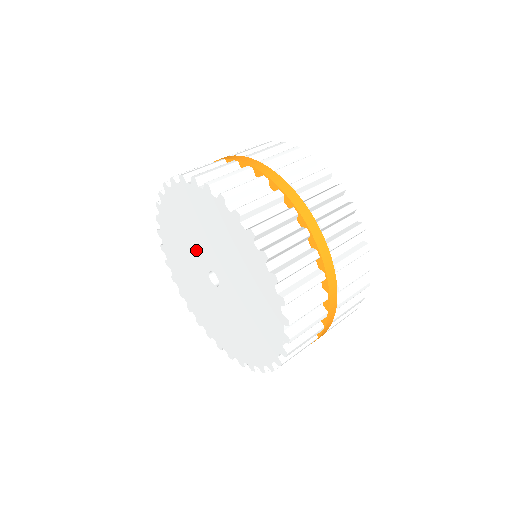
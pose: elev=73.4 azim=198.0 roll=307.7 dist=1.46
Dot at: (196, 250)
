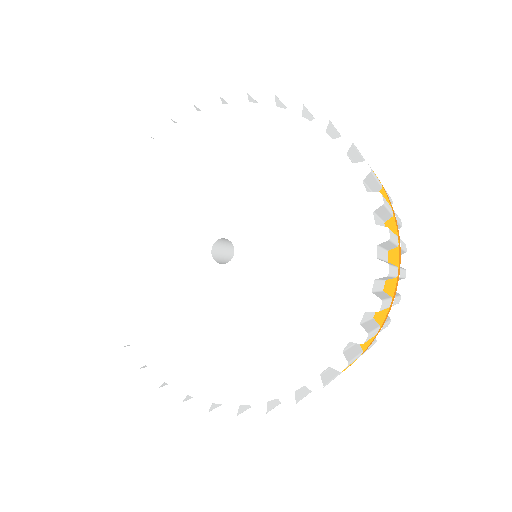
Dot at: (197, 211)
